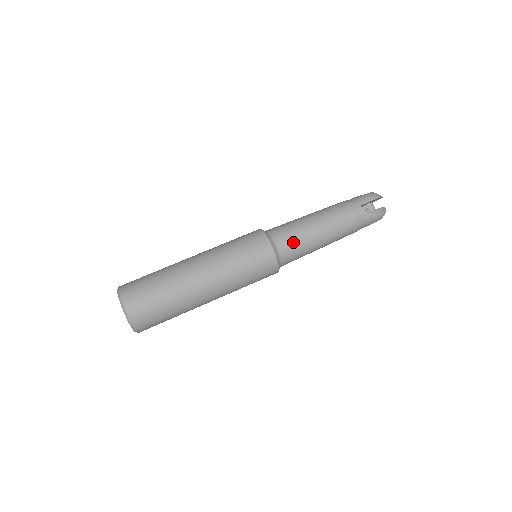
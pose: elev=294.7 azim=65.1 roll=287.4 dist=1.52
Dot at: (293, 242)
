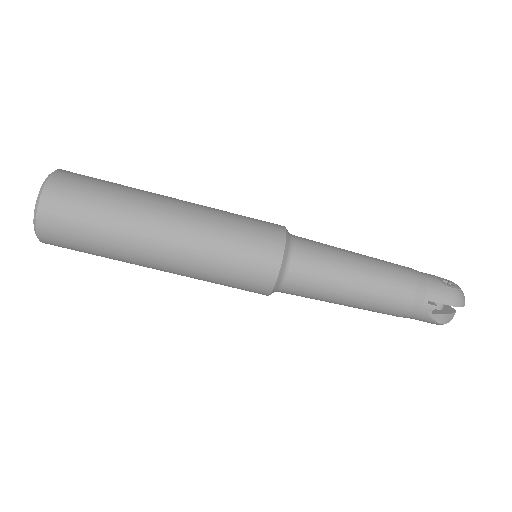
Dot at: (309, 285)
